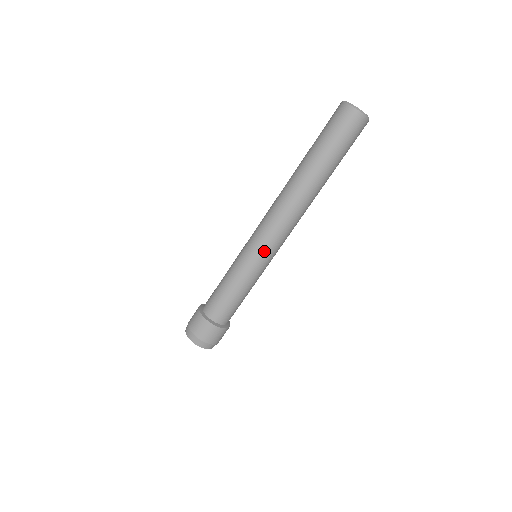
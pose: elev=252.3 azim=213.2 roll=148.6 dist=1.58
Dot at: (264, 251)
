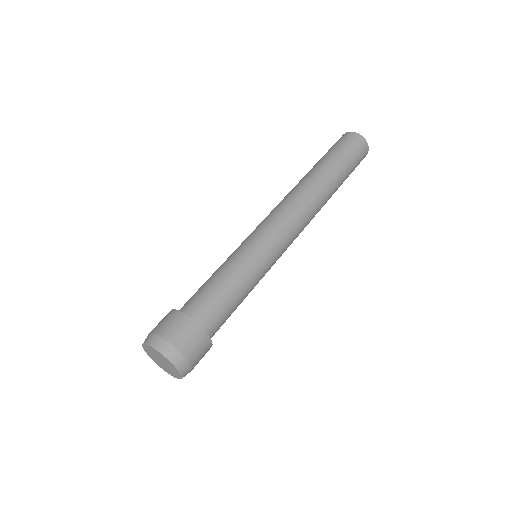
Dot at: (273, 240)
